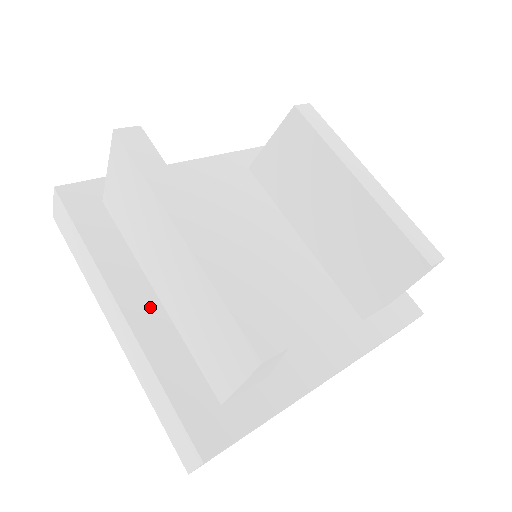
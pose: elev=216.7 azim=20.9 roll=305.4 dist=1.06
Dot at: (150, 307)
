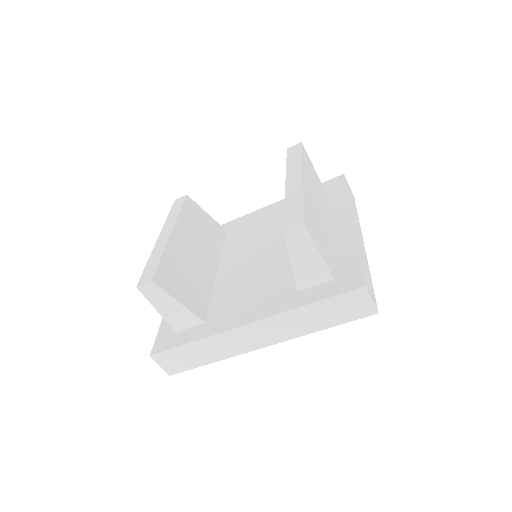
Dot at: occluded
